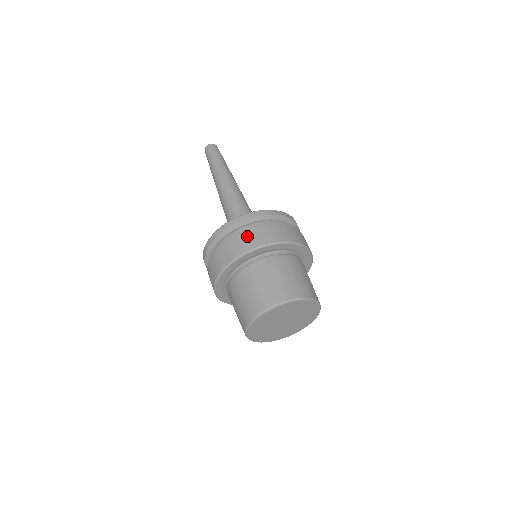
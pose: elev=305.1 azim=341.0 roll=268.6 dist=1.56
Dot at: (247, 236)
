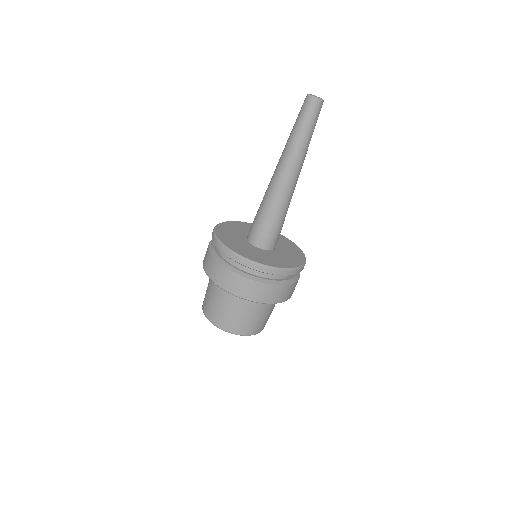
Dot at: (268, 291)
